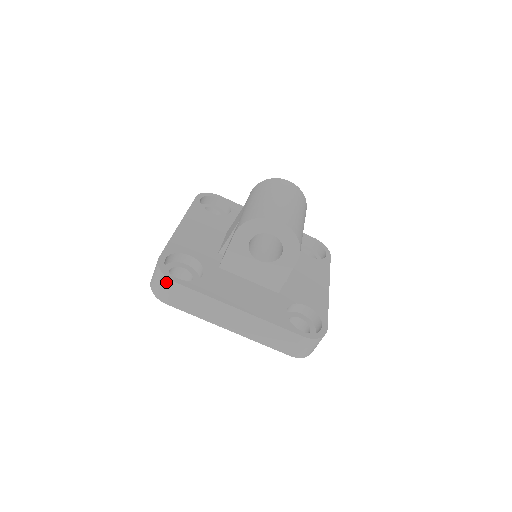
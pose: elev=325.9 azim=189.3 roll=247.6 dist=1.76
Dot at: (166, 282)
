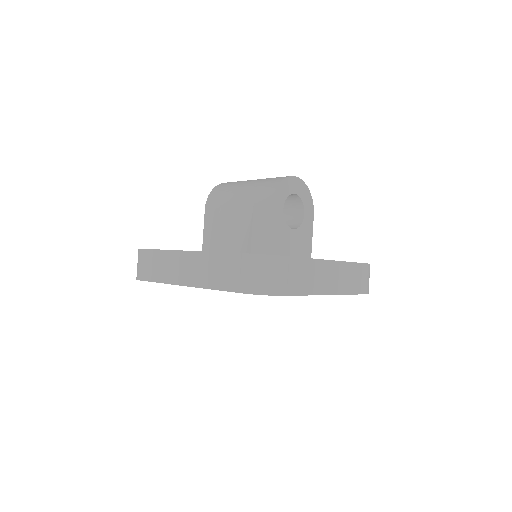
Dot at: (280, 263)
